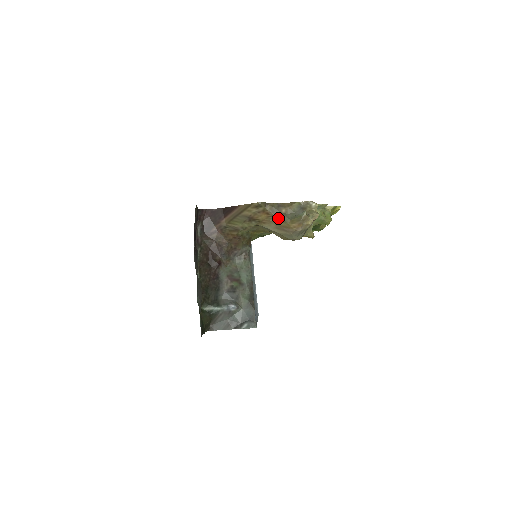
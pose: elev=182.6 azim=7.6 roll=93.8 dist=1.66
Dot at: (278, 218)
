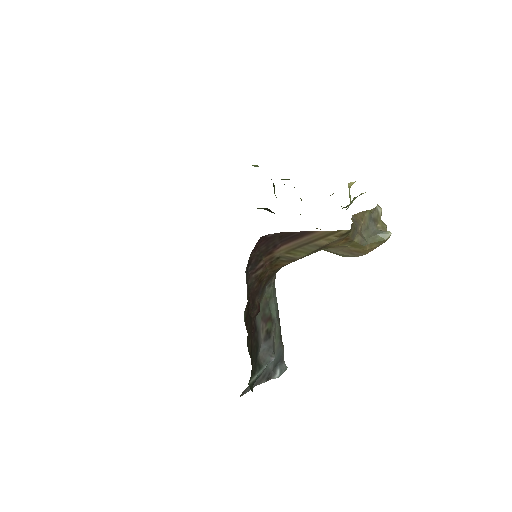
Dot at: (356, 243)
